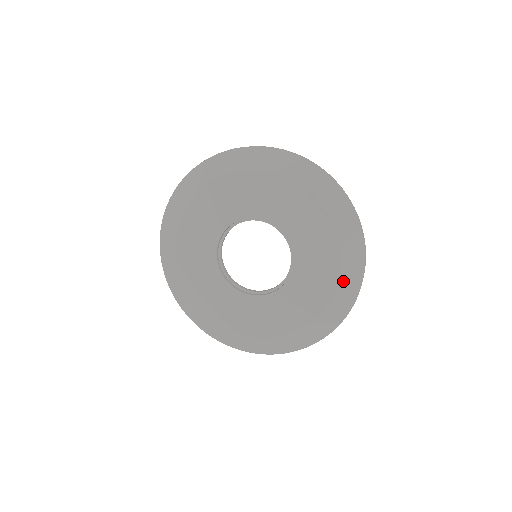
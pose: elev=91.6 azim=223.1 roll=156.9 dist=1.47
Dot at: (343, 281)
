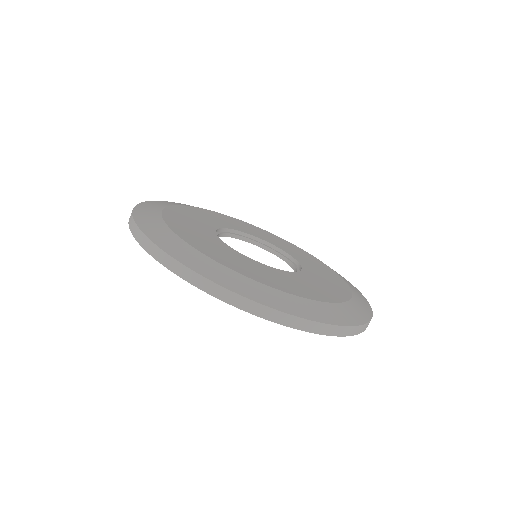
Dot at: (356, 299)
